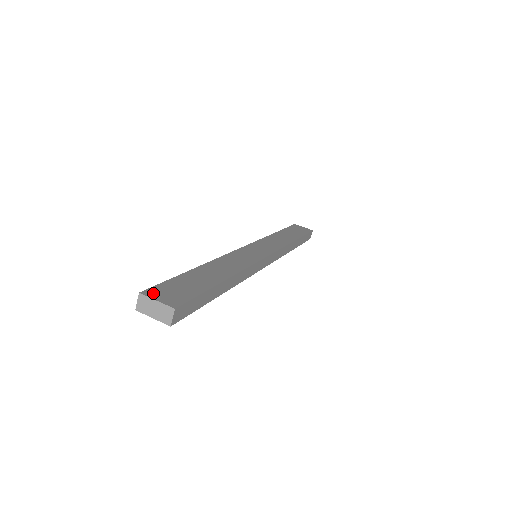
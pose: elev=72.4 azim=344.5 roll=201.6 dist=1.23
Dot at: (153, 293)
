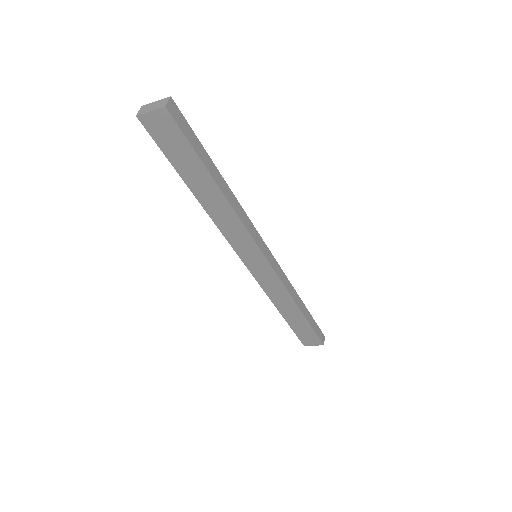
Dot at: occluded
